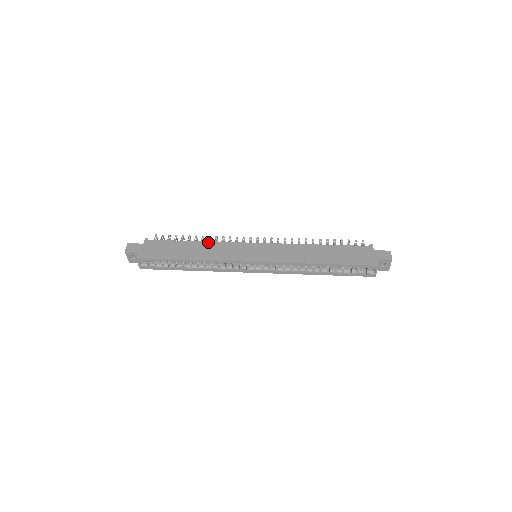
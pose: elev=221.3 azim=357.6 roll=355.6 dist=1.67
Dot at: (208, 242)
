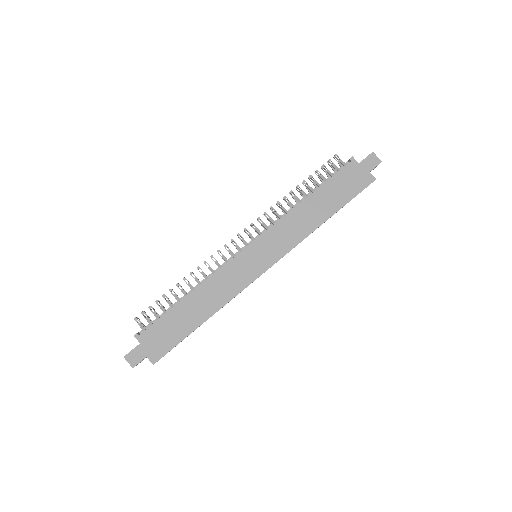
Dot at: (202, 285)
